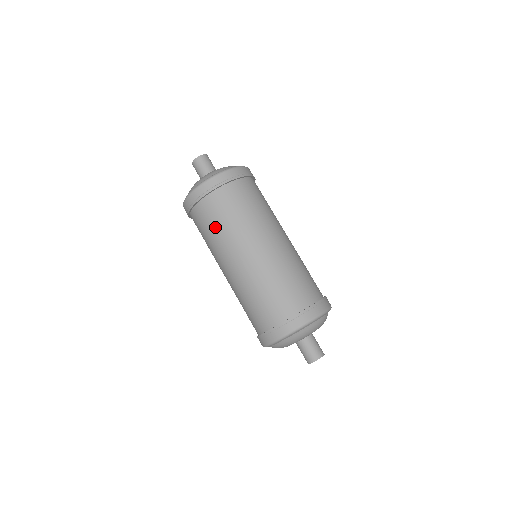
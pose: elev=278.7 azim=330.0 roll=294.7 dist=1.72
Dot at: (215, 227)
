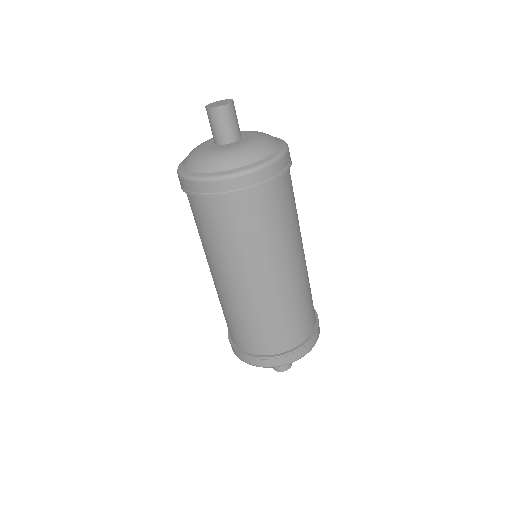
Dot at: (255, 232)
